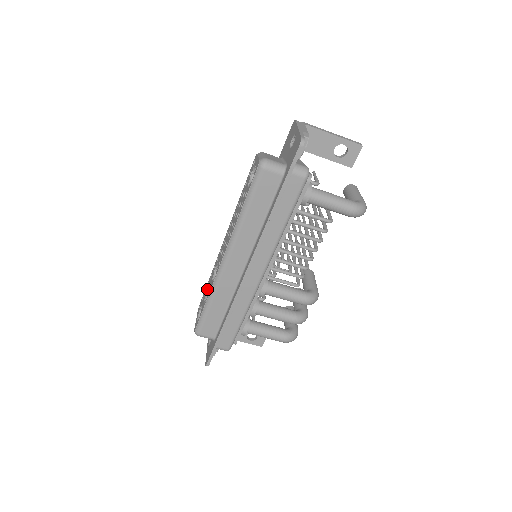
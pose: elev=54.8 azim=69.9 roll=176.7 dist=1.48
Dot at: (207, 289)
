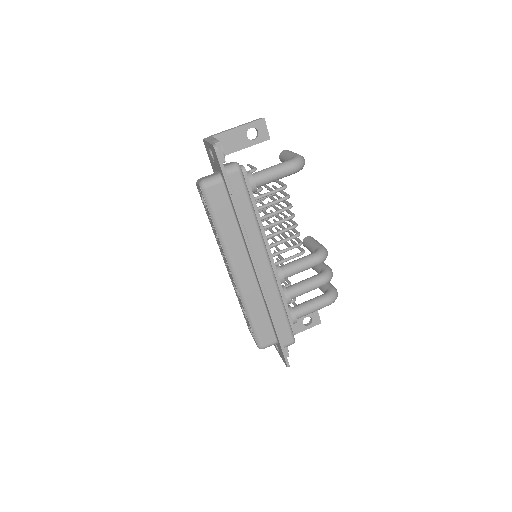
Dot at: (242, 309)
